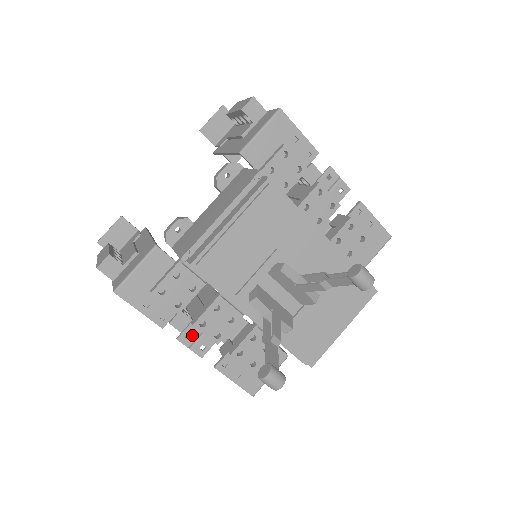
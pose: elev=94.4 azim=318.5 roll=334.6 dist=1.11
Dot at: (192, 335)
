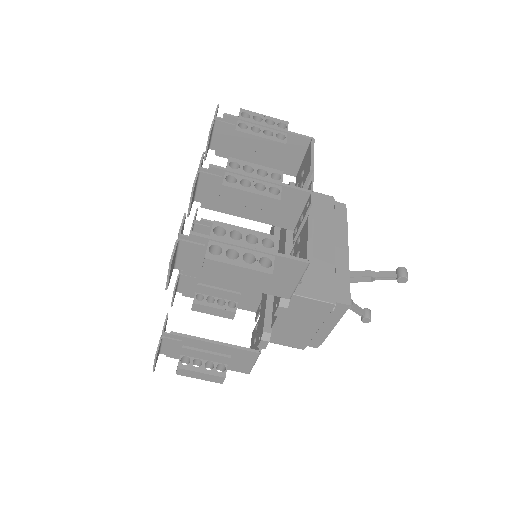
Dot at: occluded
